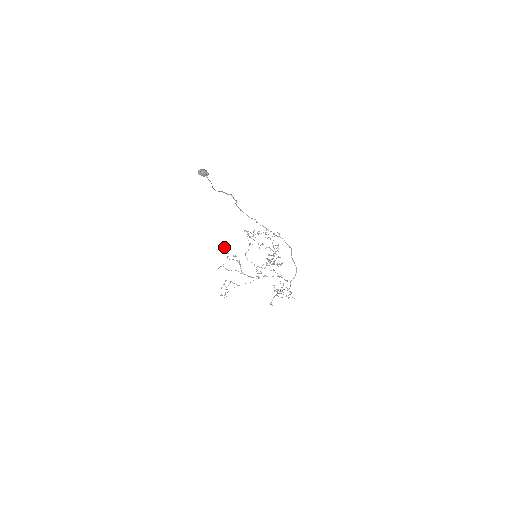
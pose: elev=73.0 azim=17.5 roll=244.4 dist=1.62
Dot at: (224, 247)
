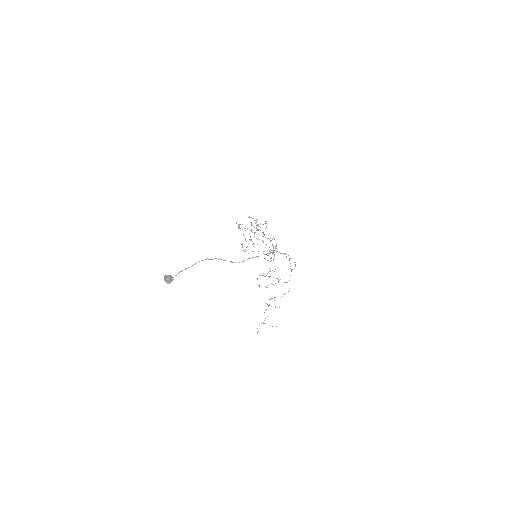
Dot at: occluded
